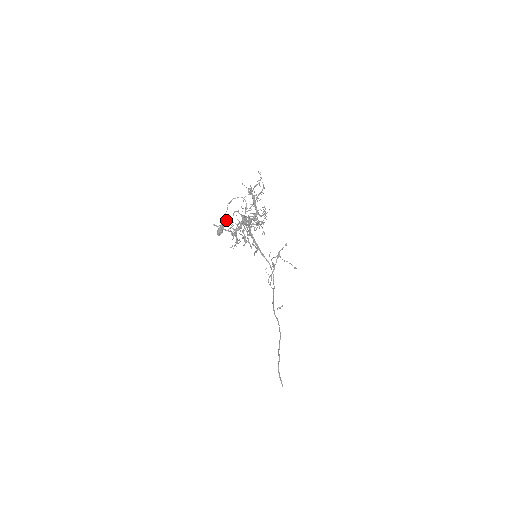
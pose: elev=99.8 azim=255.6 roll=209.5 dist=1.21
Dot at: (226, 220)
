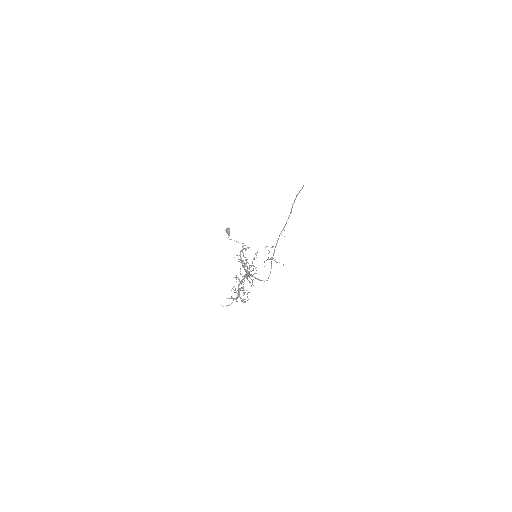
Dot at: occluded
